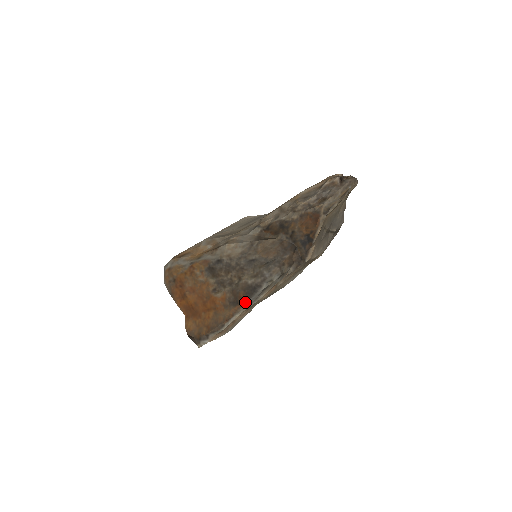
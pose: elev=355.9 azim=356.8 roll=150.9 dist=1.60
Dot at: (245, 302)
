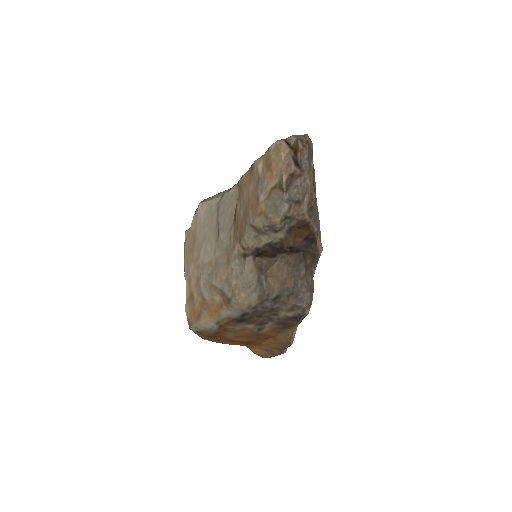
Dot at: (296, 323)
